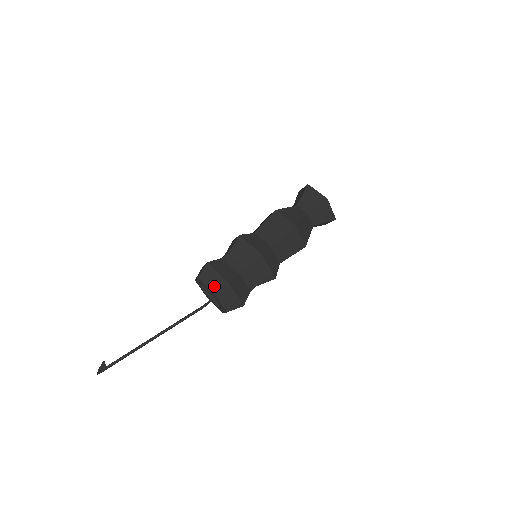
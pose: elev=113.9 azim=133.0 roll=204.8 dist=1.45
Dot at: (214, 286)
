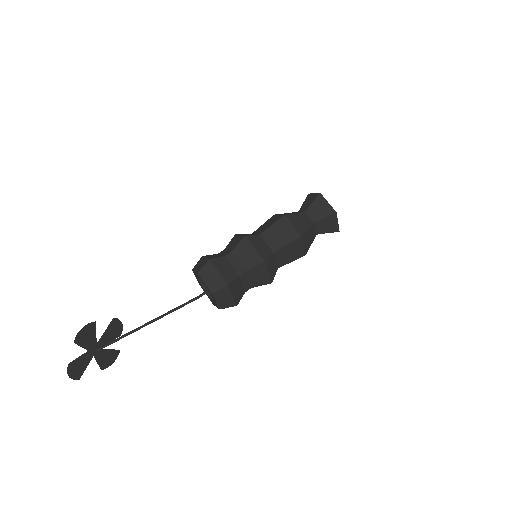
Dot at: (199, 267)
